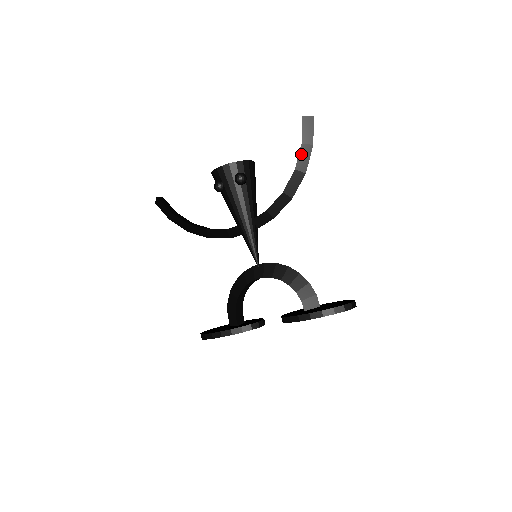
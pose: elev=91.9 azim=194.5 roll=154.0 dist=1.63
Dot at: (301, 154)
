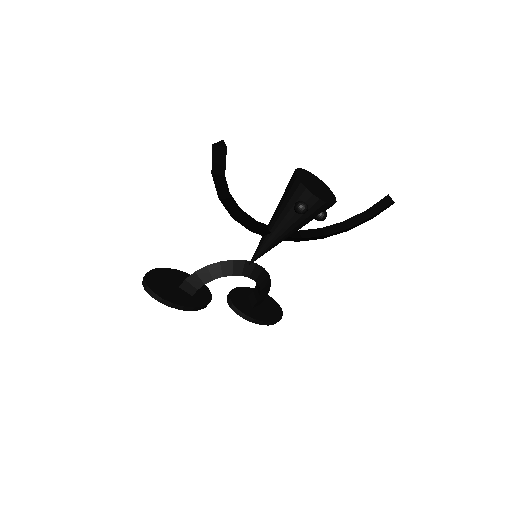
Dot at: (363, 222)
